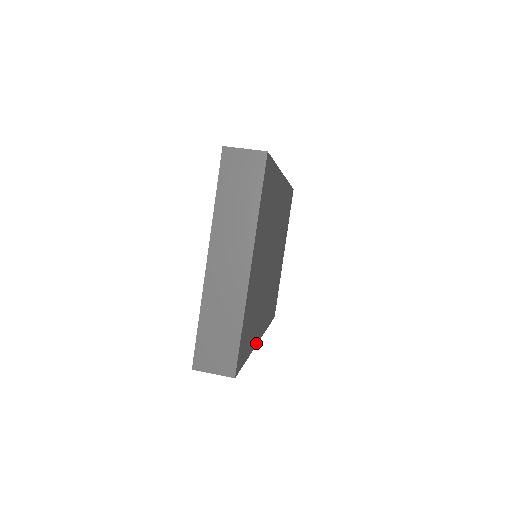
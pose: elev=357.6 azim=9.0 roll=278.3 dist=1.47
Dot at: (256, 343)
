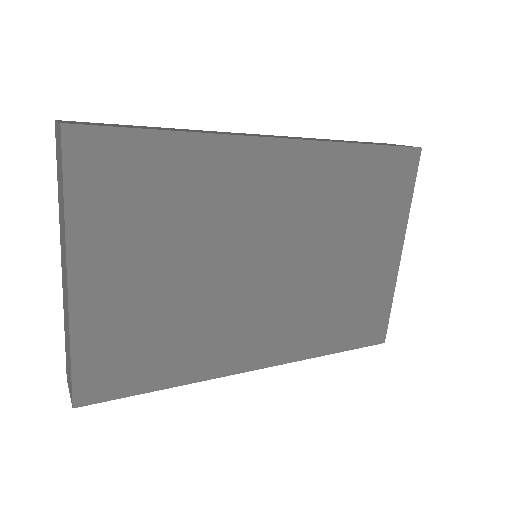
Dot at: (223, 373)
